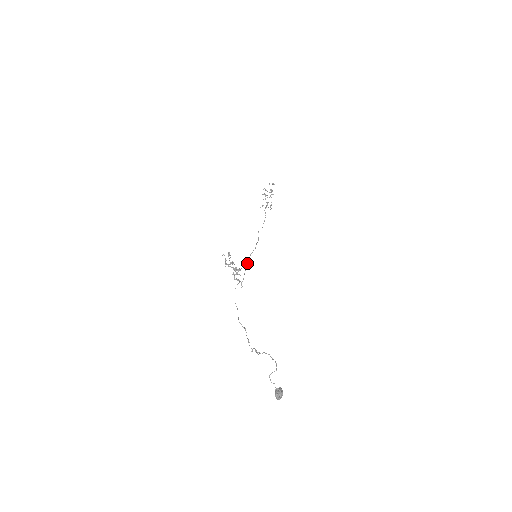
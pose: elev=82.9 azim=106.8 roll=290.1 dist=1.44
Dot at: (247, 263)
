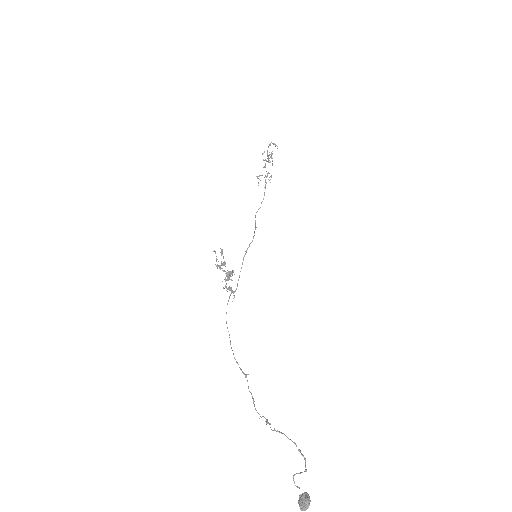
Dot at: (242, 263)
